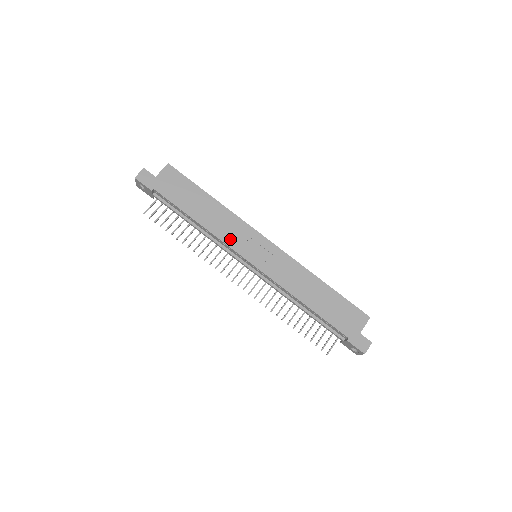
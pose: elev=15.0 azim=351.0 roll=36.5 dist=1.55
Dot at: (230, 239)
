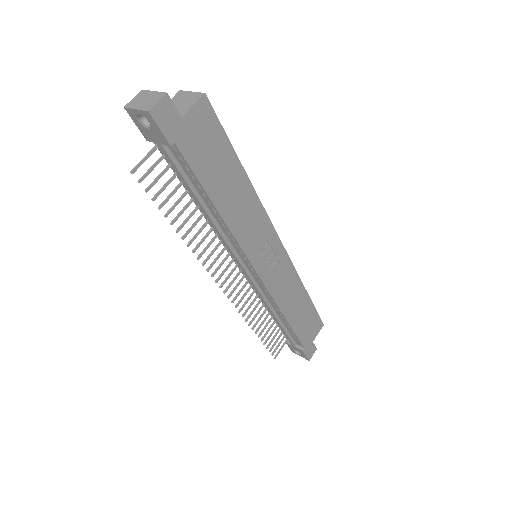
Dot at: (248, 241)
